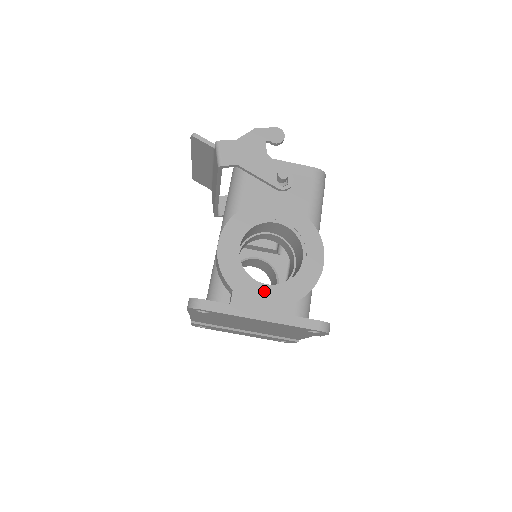
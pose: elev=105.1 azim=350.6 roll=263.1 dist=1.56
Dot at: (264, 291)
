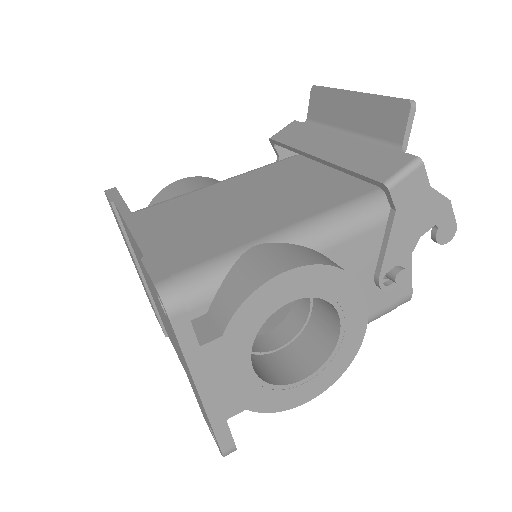
Dot at: (242, 370)
